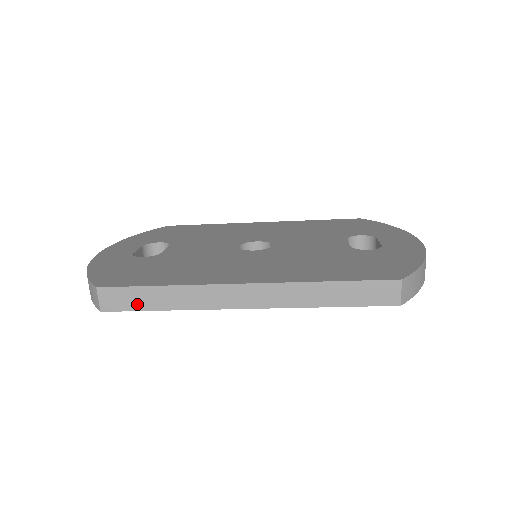
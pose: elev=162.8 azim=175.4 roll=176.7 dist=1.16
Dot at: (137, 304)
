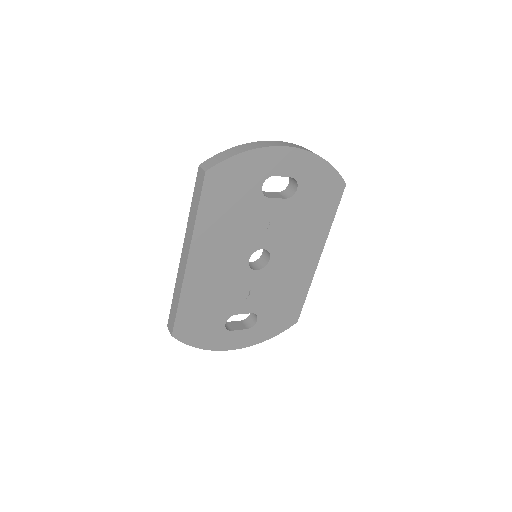
Dot at: (174, 315)
